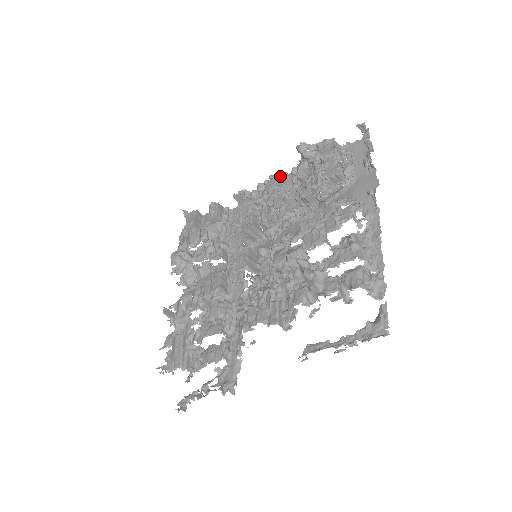
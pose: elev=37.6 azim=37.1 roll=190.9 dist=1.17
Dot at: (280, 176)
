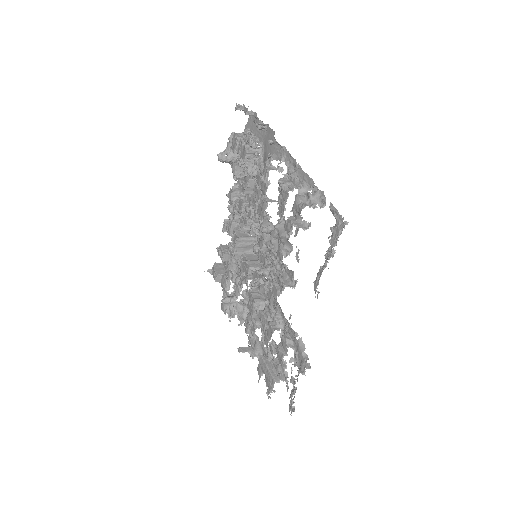
Dot at: (231, 189)
